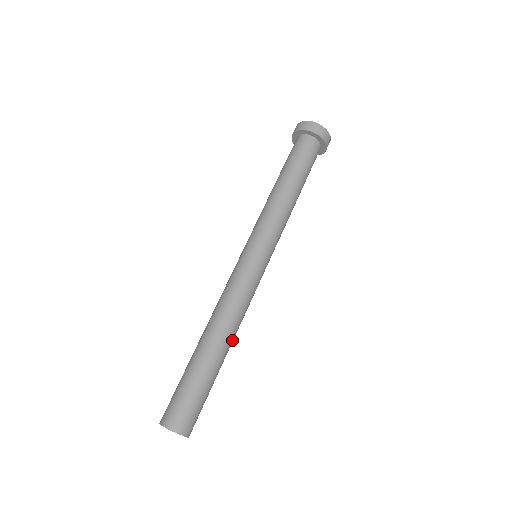
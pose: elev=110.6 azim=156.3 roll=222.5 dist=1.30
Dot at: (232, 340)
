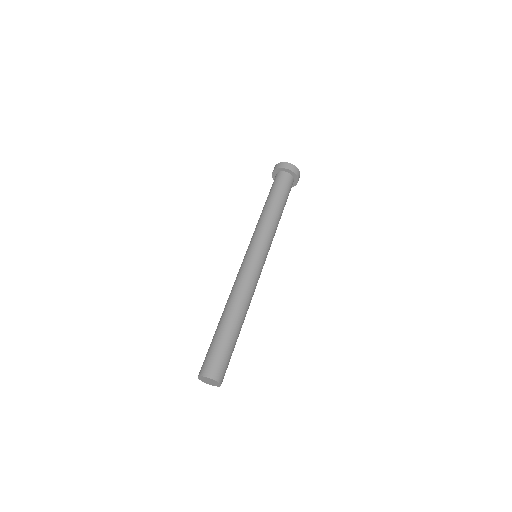
Dot at: occluded
